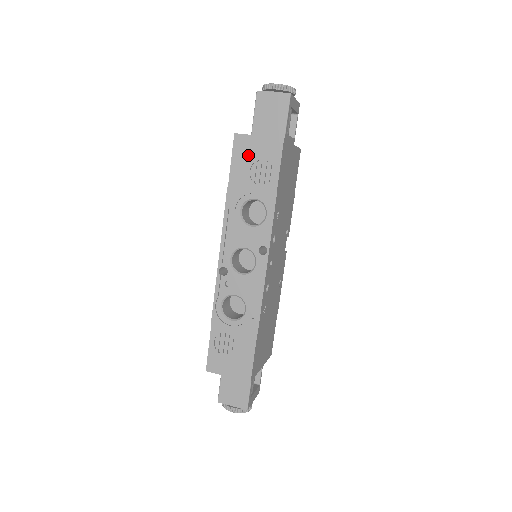
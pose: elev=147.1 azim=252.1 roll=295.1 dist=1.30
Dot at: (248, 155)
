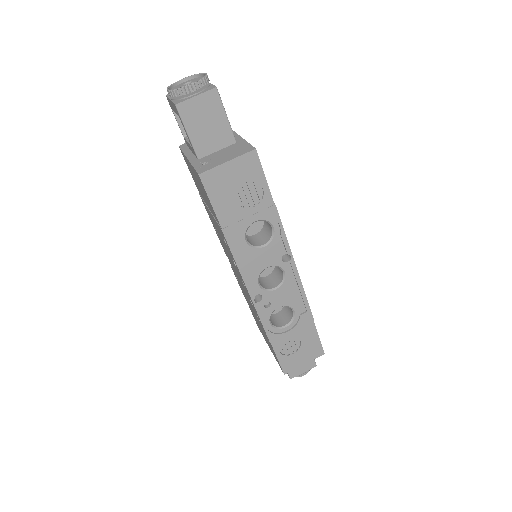
Dot at: (226, 187)
